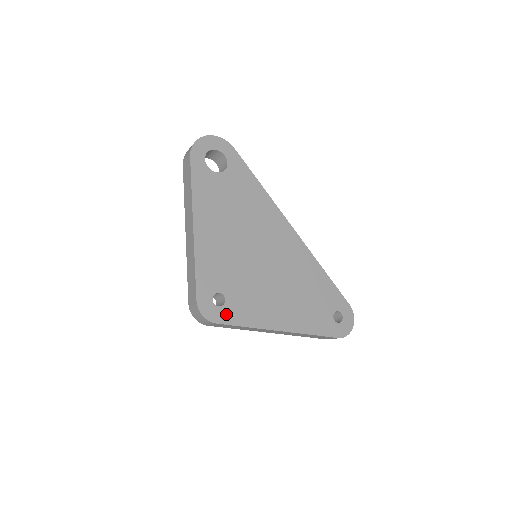
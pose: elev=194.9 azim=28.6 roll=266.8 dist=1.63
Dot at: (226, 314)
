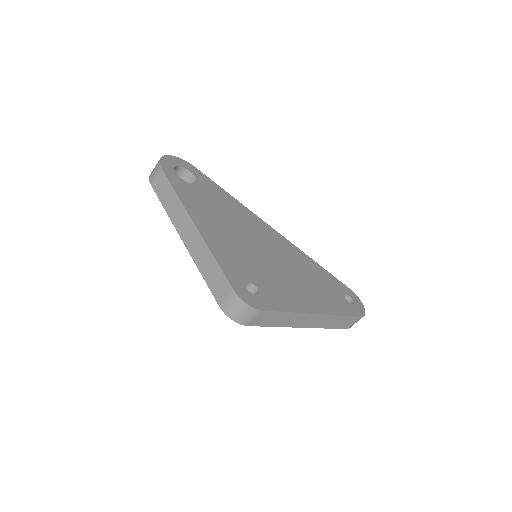
Dot at: (265, 301)
